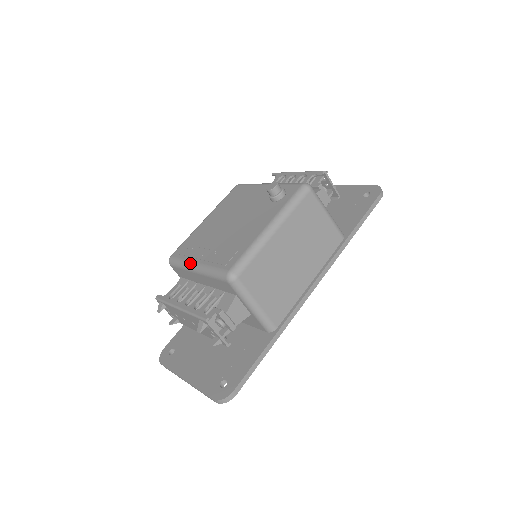
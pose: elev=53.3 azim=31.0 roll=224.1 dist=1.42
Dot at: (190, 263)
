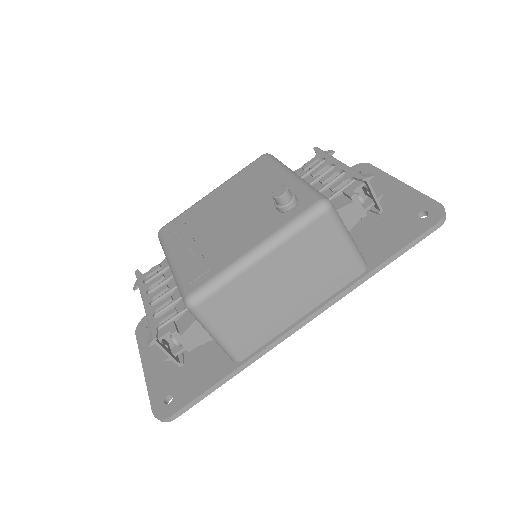
Dot at: (168, 253)
